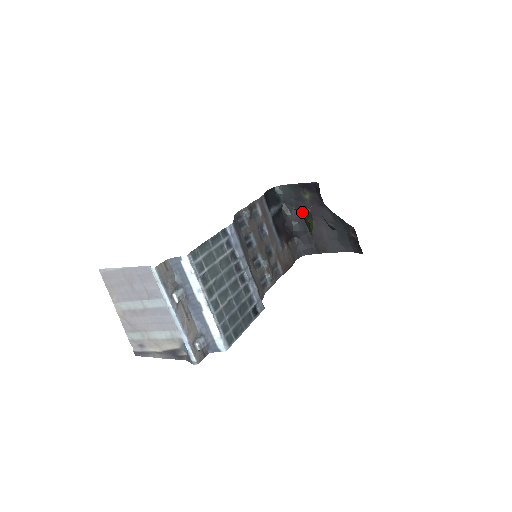
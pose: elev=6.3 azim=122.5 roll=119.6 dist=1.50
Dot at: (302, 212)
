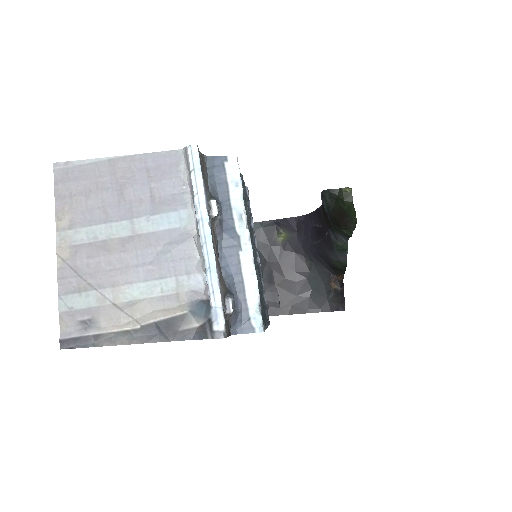
Dot at: (337, 194)
